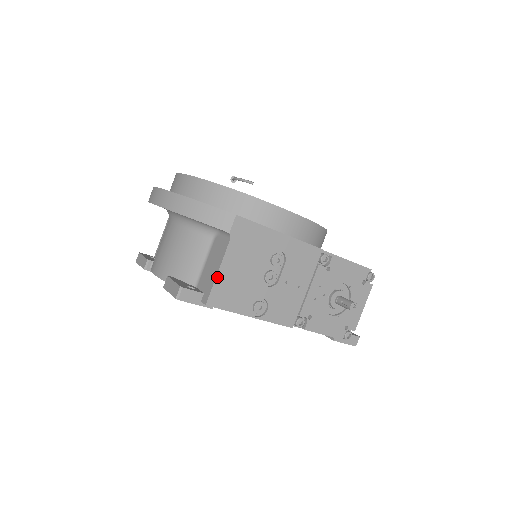
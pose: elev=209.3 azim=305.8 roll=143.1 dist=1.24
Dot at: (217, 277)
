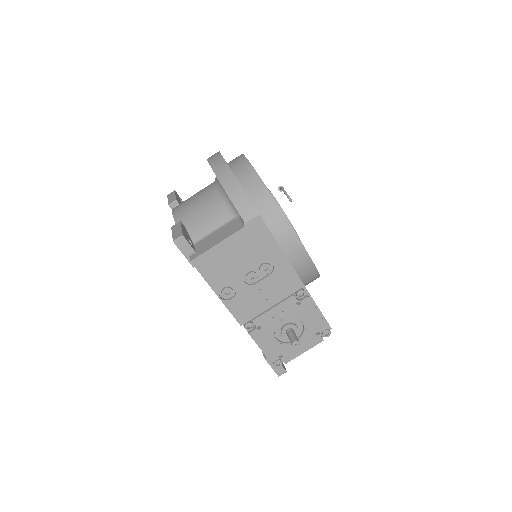
Dot at: (213, 248)
